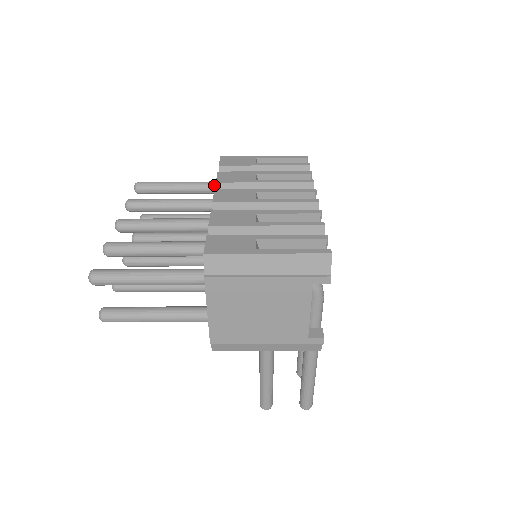
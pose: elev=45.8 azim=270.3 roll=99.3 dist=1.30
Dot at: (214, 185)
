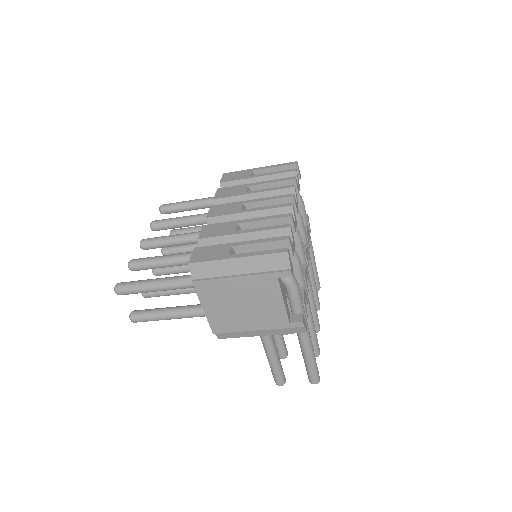
Dot at: occluded
